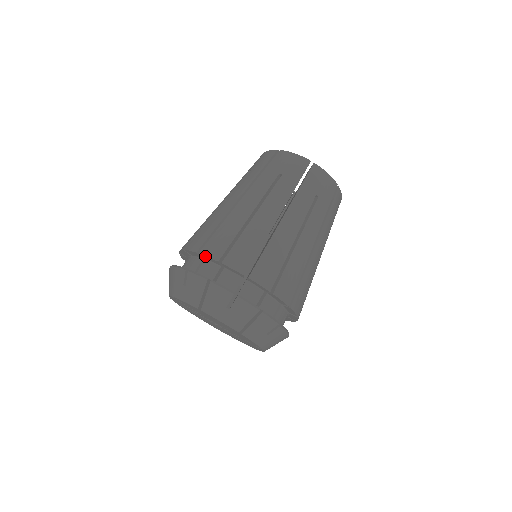
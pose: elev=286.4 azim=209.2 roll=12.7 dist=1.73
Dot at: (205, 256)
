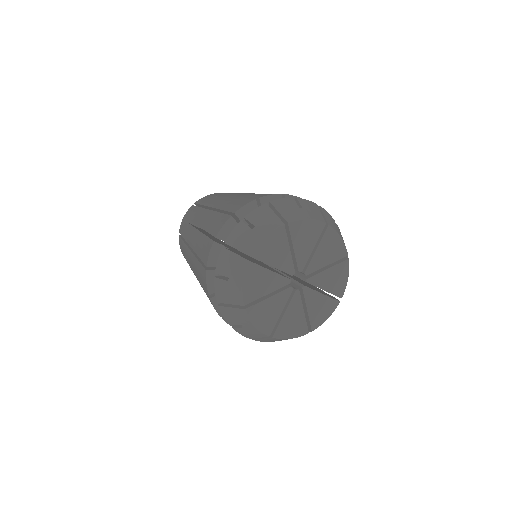
Dot at: (292, 196)
